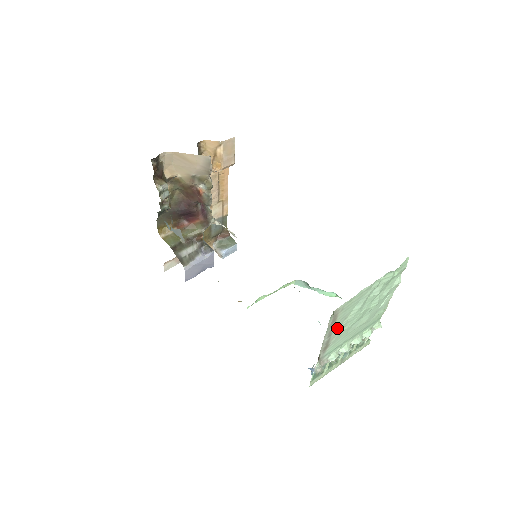
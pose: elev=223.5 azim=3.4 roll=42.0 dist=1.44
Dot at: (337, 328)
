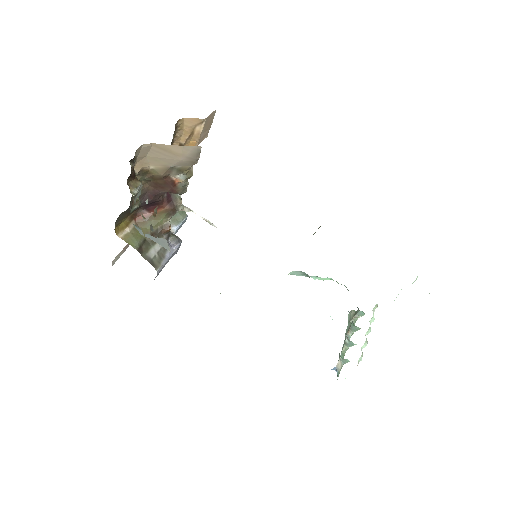
Dot at: occluded
